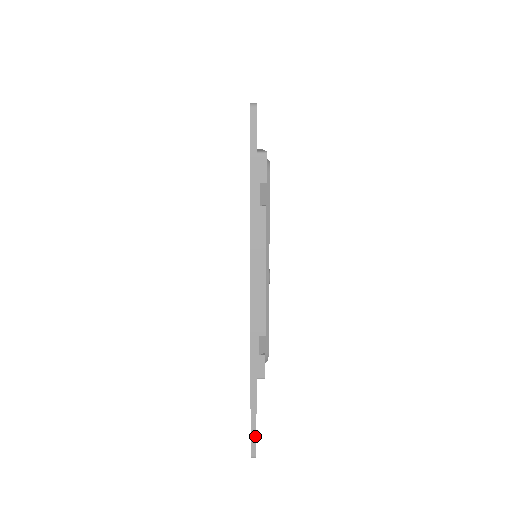
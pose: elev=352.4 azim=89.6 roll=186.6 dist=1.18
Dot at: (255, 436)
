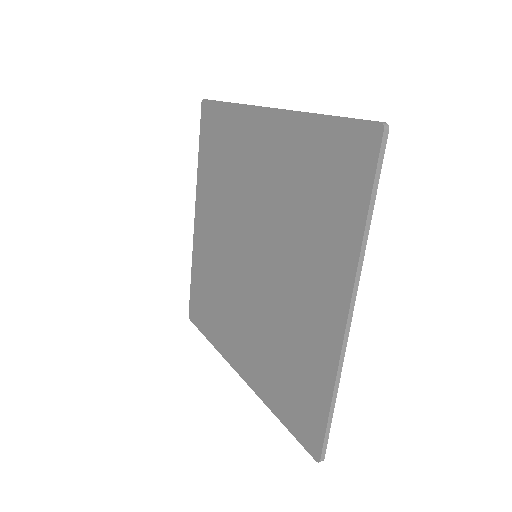
Dot at: (327, 442)
